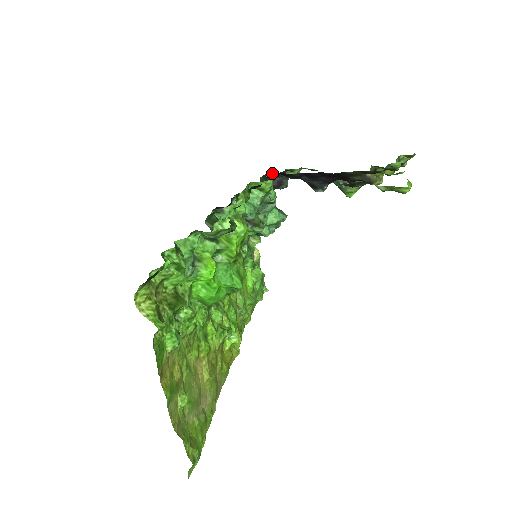
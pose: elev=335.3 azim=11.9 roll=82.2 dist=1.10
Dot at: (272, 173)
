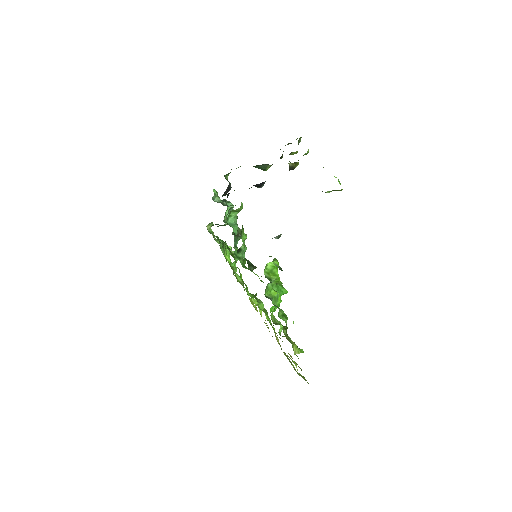
Dot at: occluded
